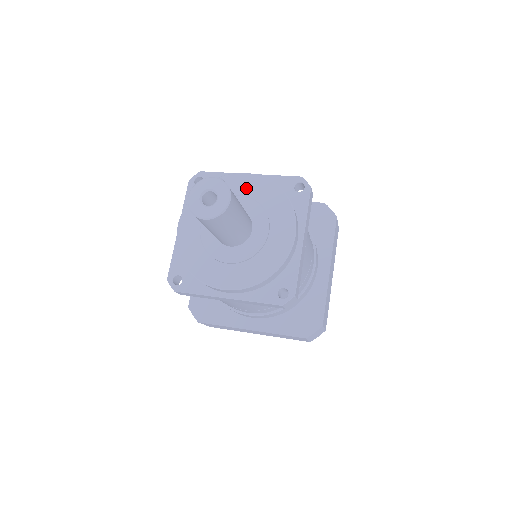
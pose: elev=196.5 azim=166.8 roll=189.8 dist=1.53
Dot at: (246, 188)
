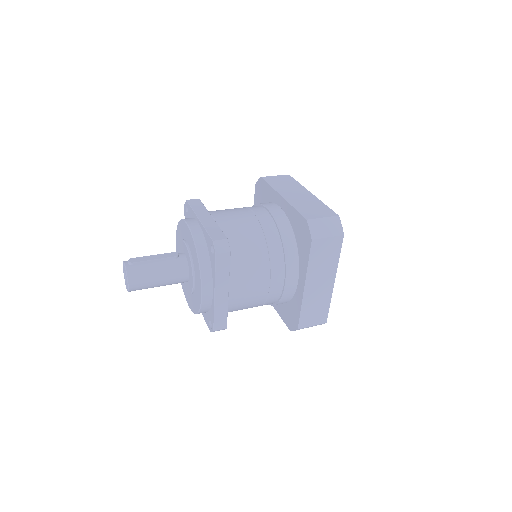
Dot at: (188, 238)
